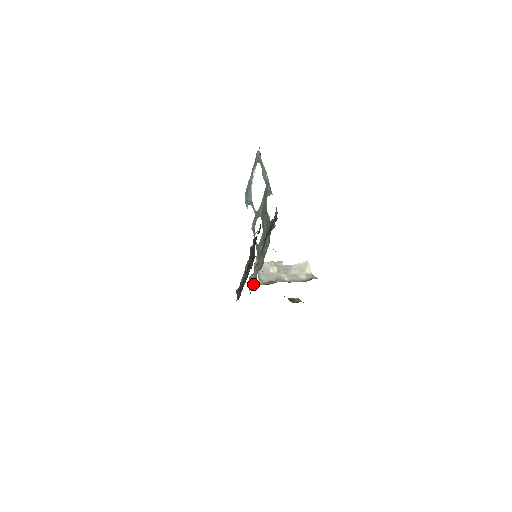
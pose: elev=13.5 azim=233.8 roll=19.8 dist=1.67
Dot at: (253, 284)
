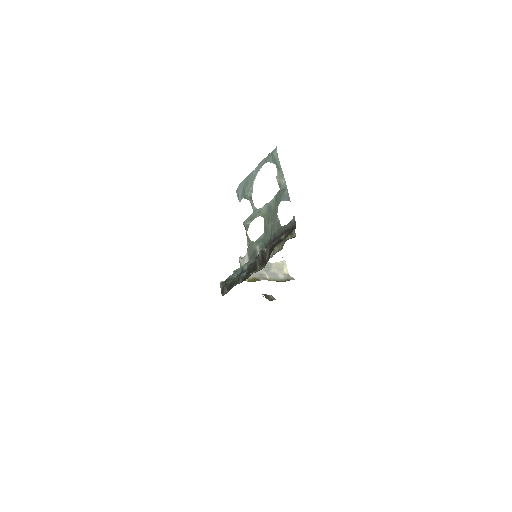
Dot at: occluded
